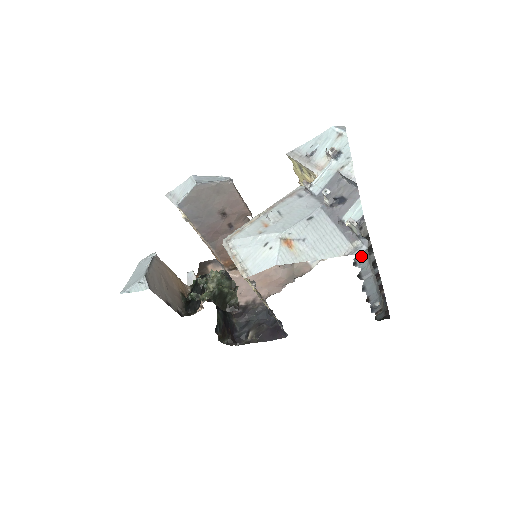
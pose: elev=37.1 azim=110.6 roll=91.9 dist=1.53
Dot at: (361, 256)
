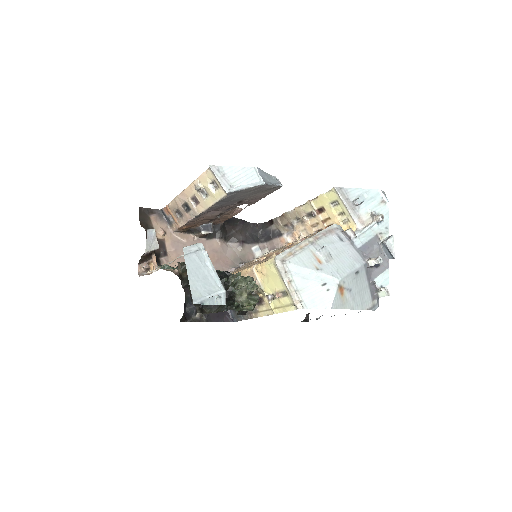
Dot at: occluded
